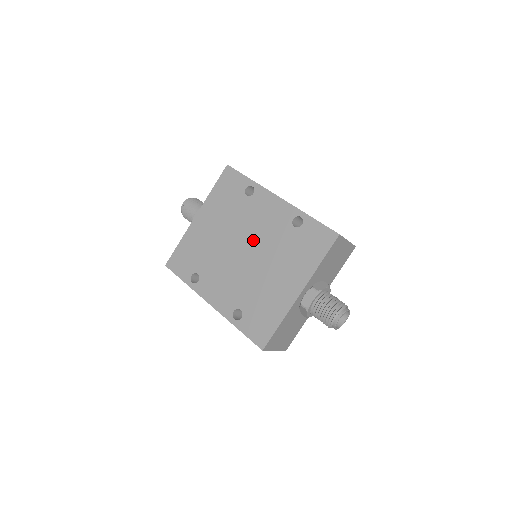
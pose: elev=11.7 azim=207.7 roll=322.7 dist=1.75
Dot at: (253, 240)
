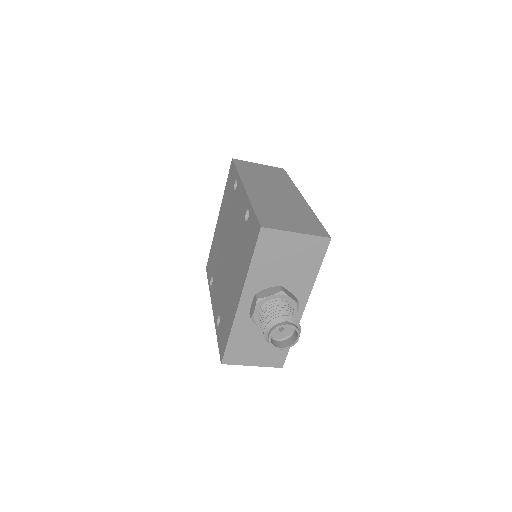
Dot at: (231, 239)
